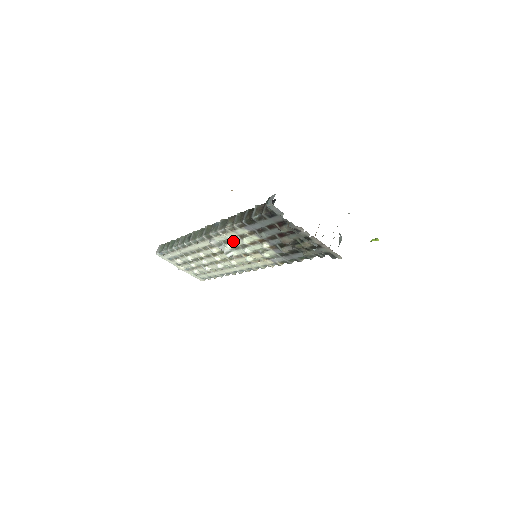
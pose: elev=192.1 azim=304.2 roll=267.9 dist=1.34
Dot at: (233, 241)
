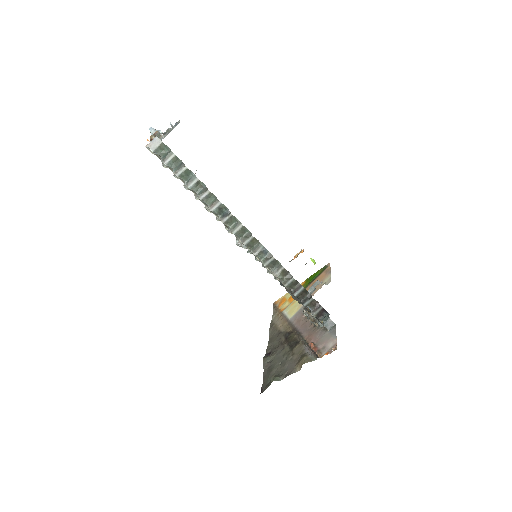
Dot at: occluded
